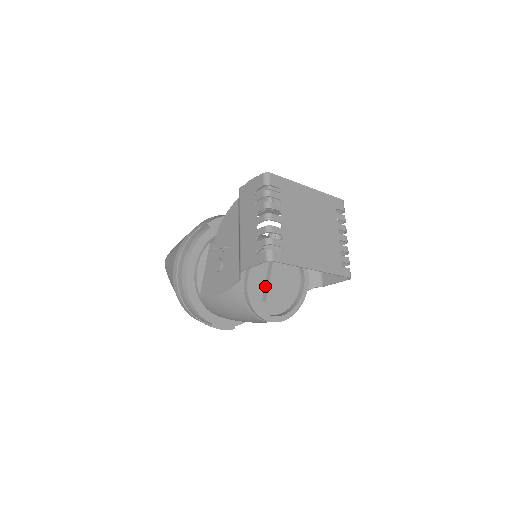
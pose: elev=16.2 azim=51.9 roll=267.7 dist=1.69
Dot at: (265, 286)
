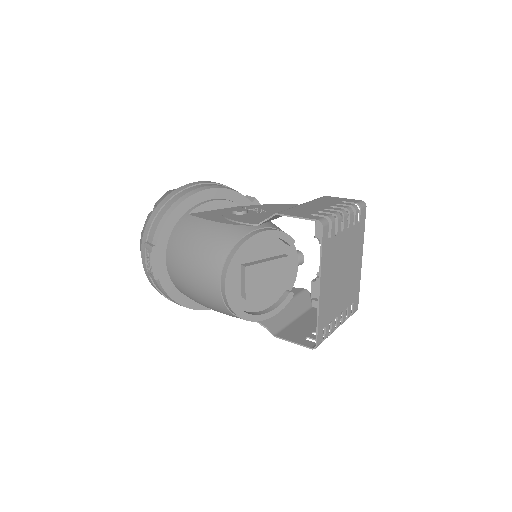
Dot at: (257, 261)
